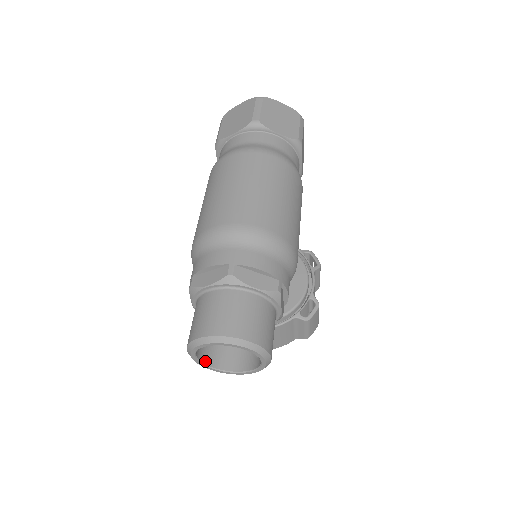
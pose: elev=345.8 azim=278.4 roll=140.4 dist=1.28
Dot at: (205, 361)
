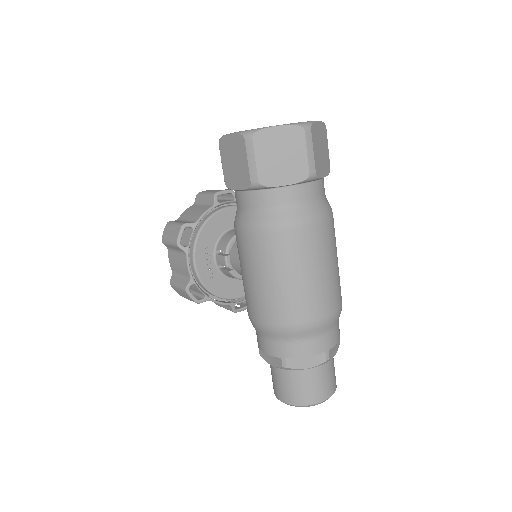
Dot at: occluded
